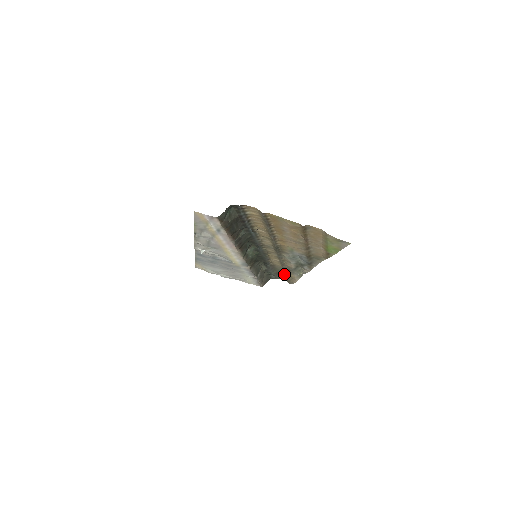
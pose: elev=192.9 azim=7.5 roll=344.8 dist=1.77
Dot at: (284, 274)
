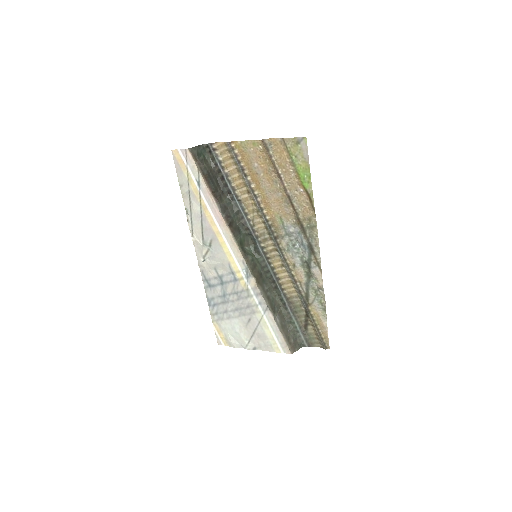
Dot at: (309, 320)
